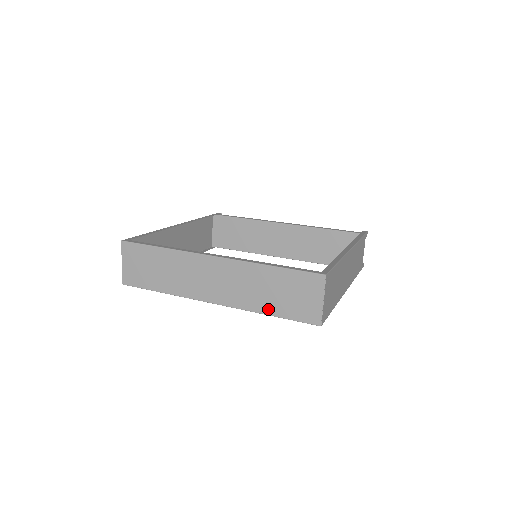
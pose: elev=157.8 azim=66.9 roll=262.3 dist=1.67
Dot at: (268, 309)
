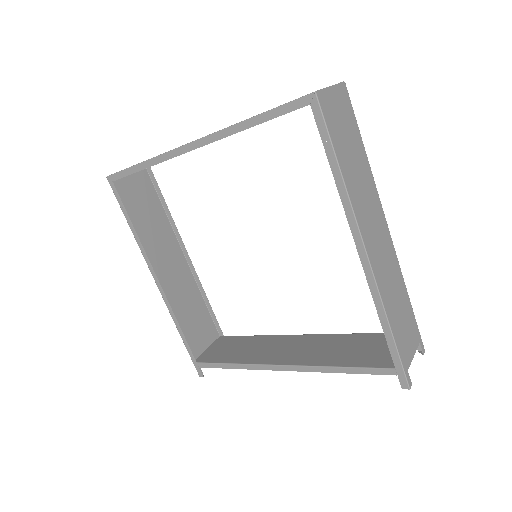
Dot at: occluded
